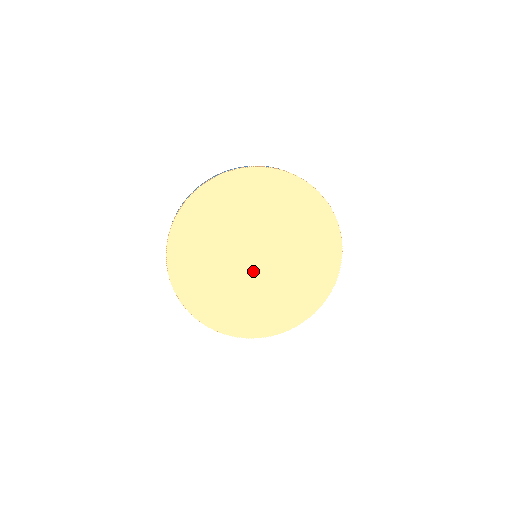
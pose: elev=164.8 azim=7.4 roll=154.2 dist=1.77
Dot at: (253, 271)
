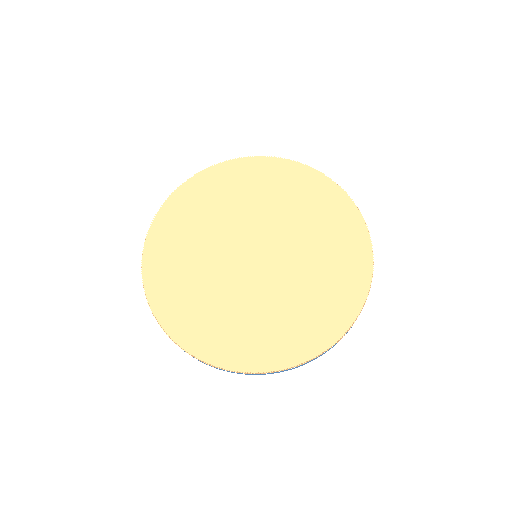
Dot at: (250, 272)
